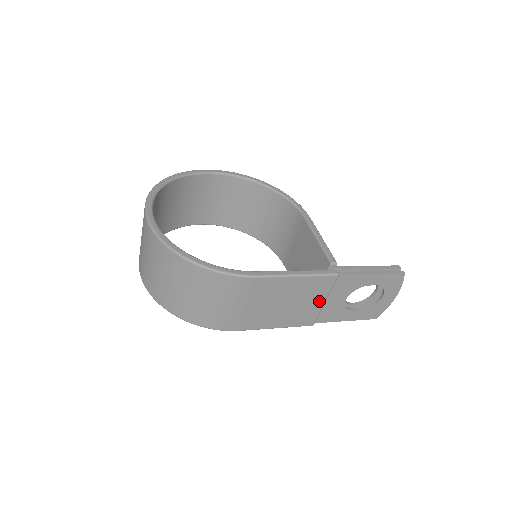
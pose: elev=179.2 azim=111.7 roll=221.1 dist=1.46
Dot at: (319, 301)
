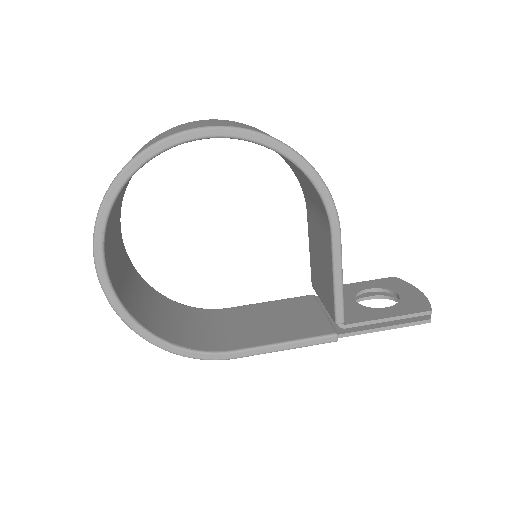
Dot at: occluded
